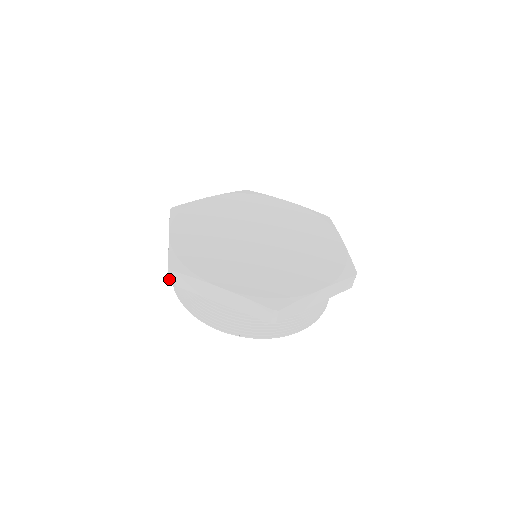
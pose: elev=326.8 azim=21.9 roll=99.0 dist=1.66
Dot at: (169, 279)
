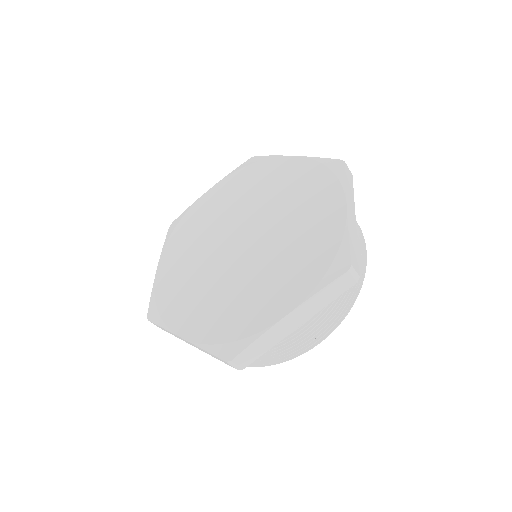
Dot at: (238, 368)
